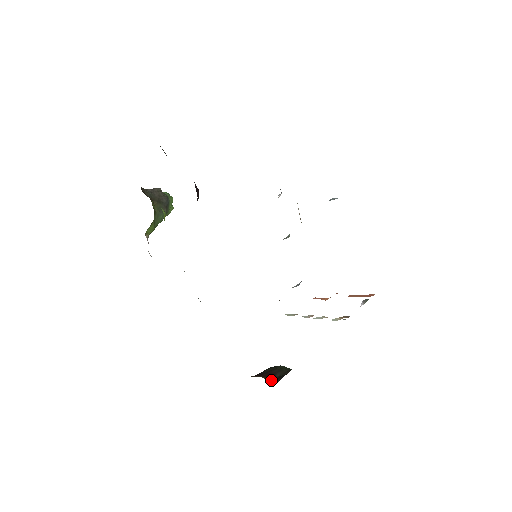
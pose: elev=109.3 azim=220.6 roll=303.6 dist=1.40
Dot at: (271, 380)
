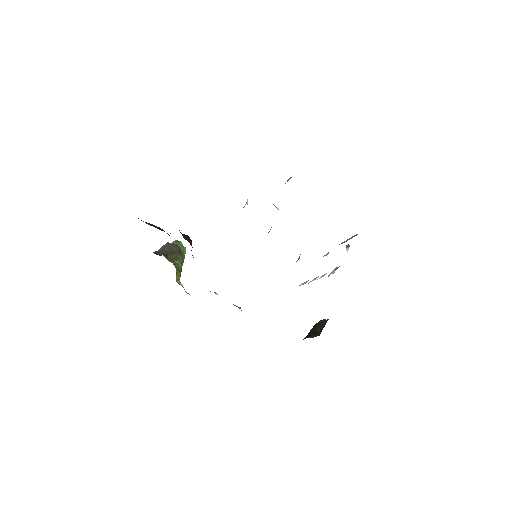
Dot at: occluded
